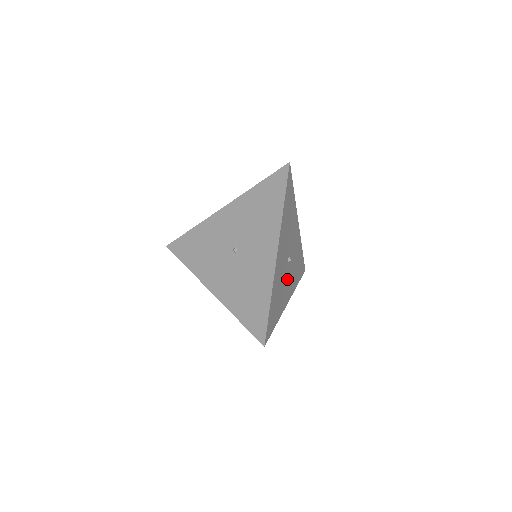
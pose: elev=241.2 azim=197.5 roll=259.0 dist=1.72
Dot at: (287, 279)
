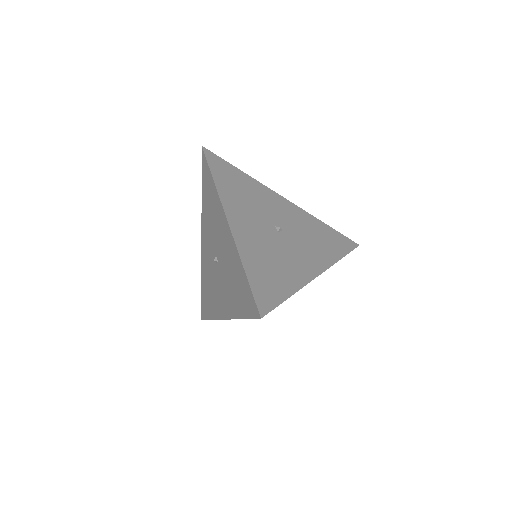
Dot at: (292, 250)
